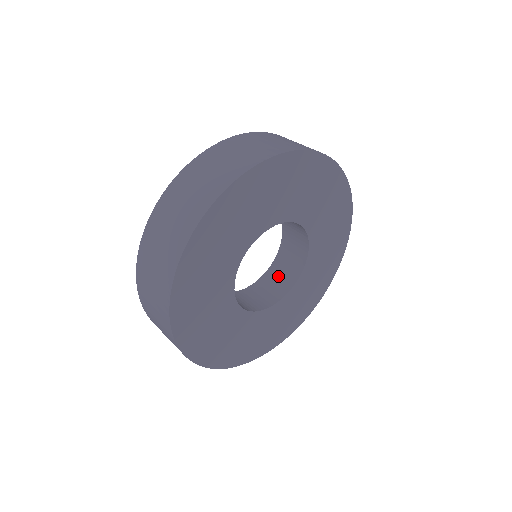
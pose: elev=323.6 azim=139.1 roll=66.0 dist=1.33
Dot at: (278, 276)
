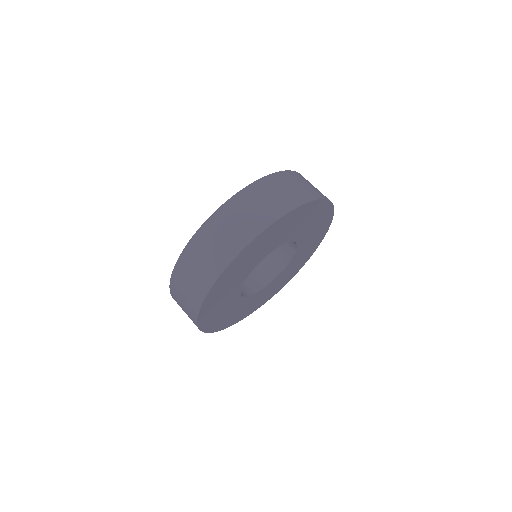
Dot at: (266, 265)
